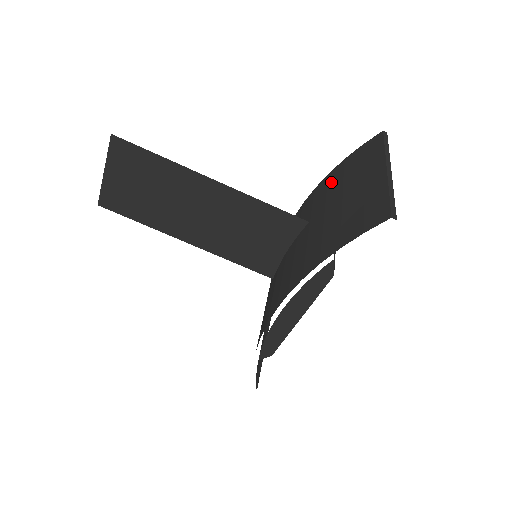
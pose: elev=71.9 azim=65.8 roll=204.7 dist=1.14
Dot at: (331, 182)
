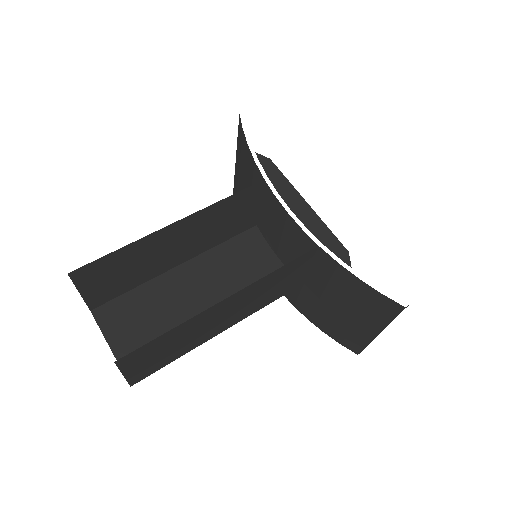
Dot at: occluded
